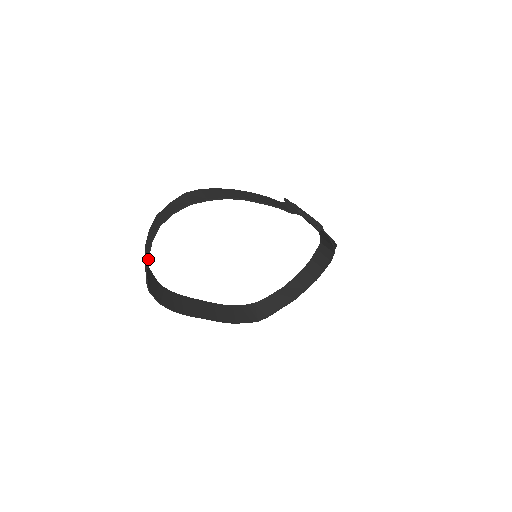
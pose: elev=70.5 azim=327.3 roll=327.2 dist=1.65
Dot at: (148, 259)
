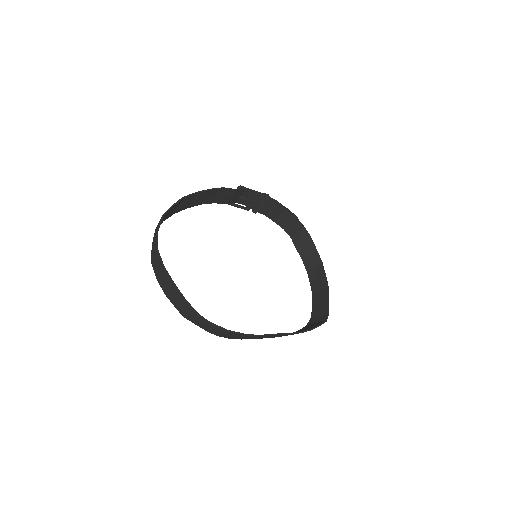
Dot at: (175, 285)
